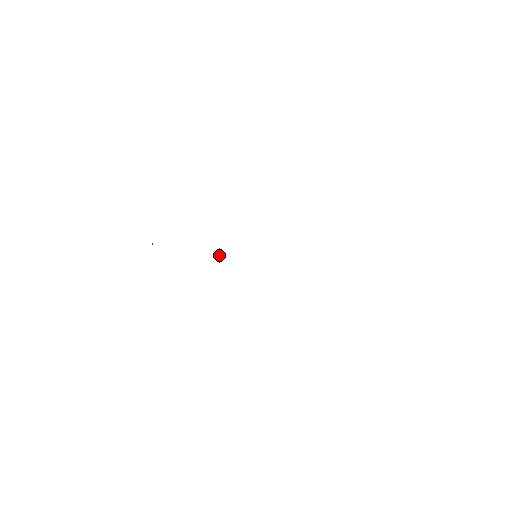
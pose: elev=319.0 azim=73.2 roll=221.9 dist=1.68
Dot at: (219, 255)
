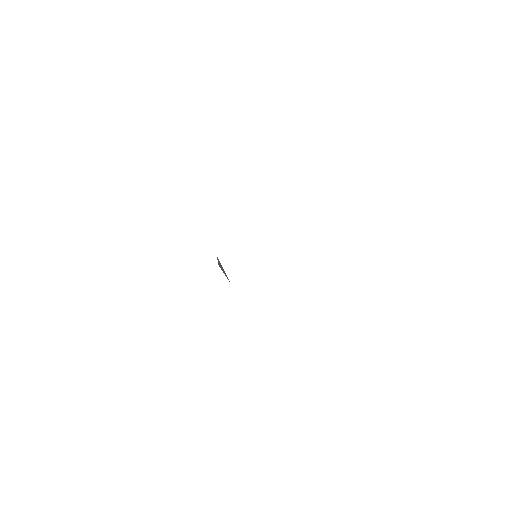
Dot at: (222, 269)
